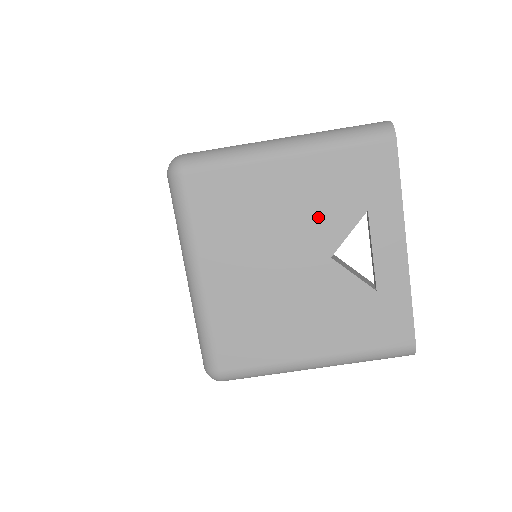
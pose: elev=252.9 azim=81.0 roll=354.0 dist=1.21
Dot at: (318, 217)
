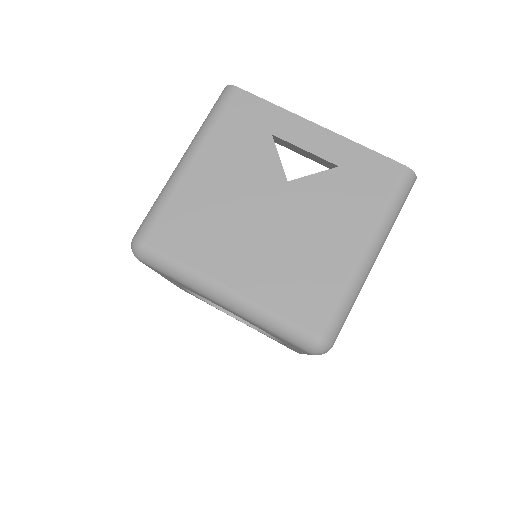
Dot at: (250, 170)
